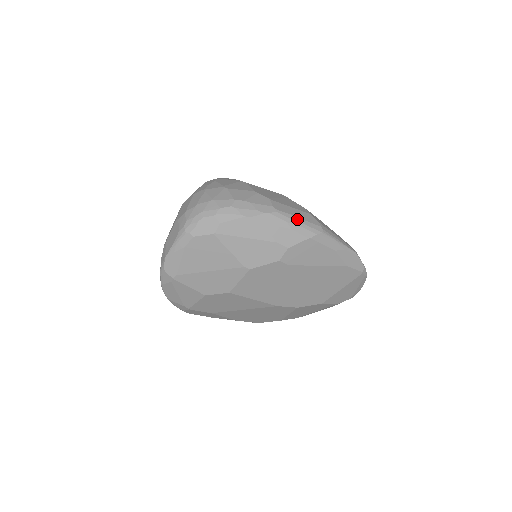
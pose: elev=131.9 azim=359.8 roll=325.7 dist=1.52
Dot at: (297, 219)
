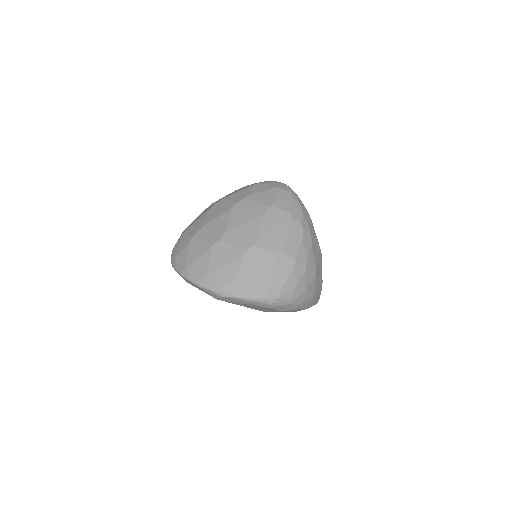
Dot at: occluded
